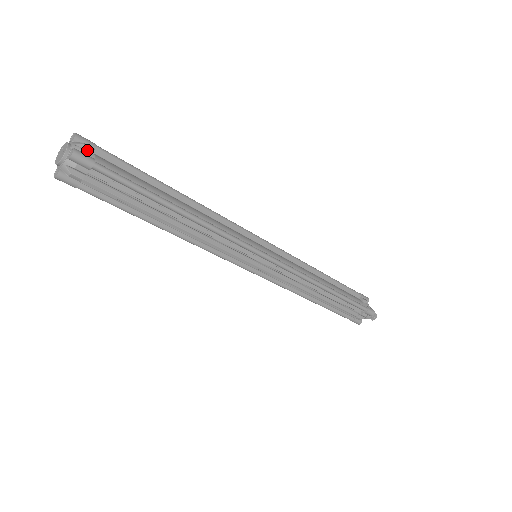
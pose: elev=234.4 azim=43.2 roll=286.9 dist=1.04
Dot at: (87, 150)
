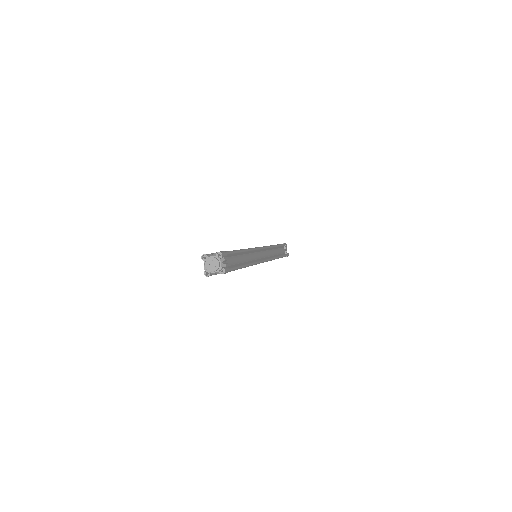
Dot at: (225, 261)
